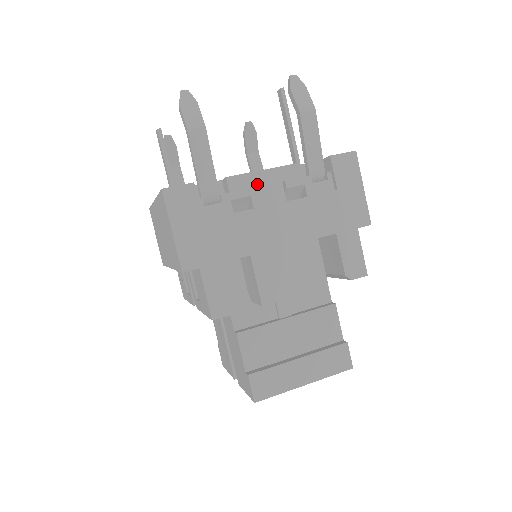
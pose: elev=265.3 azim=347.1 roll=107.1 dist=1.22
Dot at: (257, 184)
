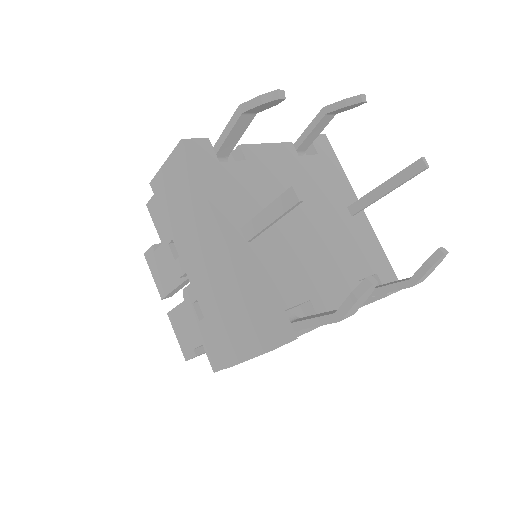
Dot at: occluded
